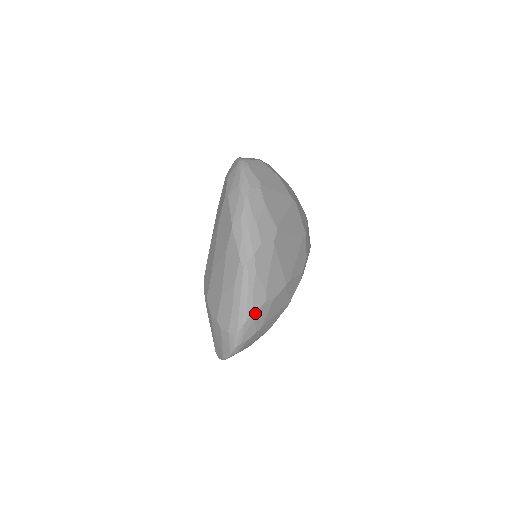
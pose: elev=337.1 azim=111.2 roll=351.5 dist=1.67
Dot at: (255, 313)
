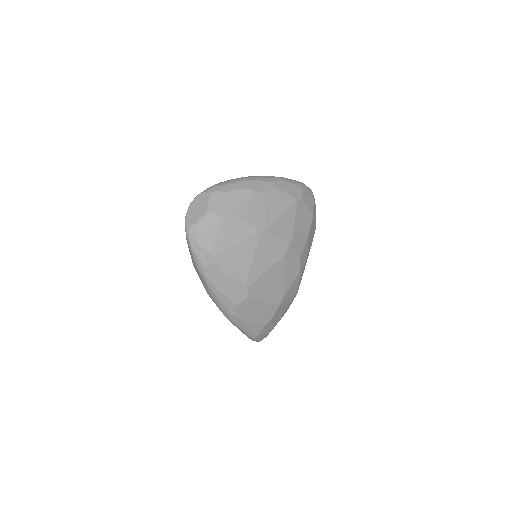
Dot at: (258, 335)
